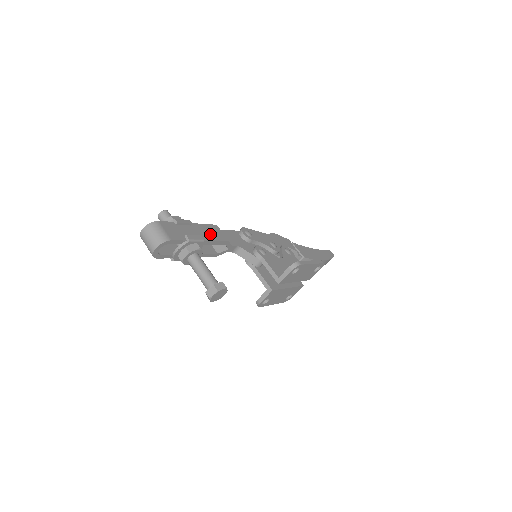
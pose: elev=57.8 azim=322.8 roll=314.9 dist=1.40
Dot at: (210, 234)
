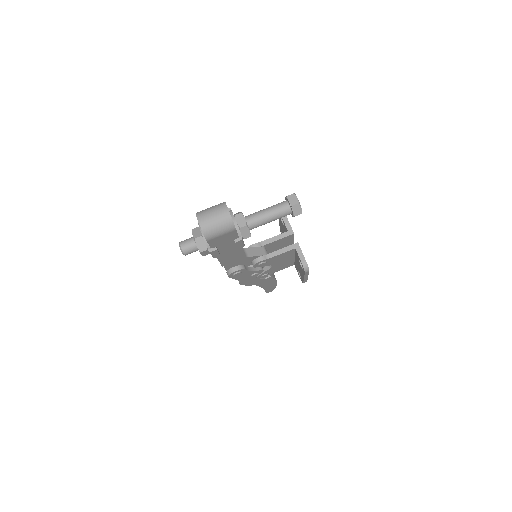
Dot at: occluded
